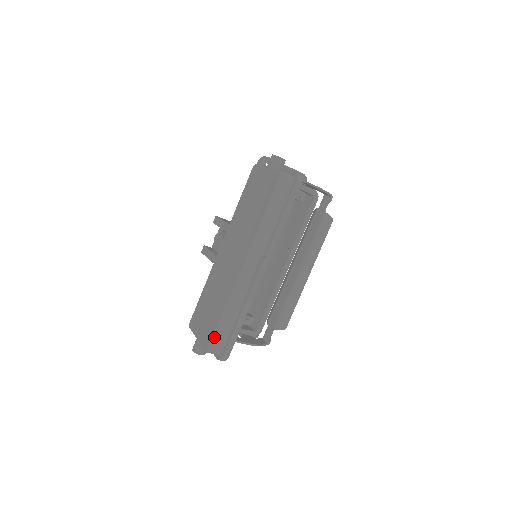
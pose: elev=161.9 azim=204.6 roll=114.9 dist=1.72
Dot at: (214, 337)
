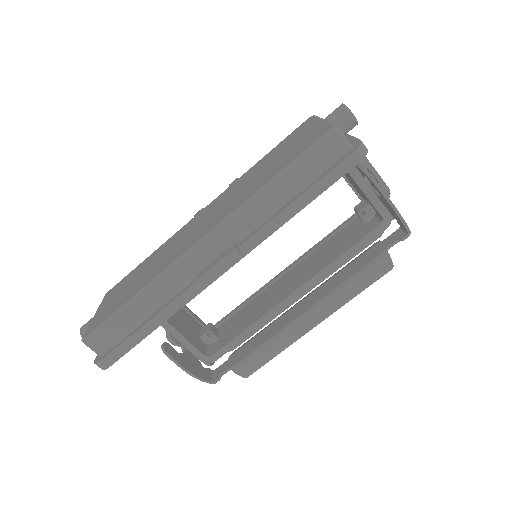
Dot at: (101, 325)
